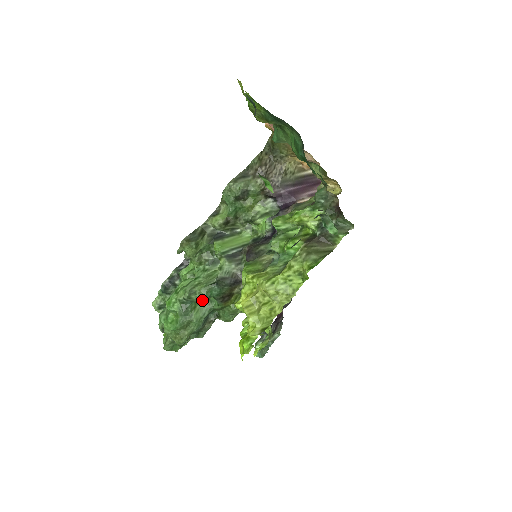
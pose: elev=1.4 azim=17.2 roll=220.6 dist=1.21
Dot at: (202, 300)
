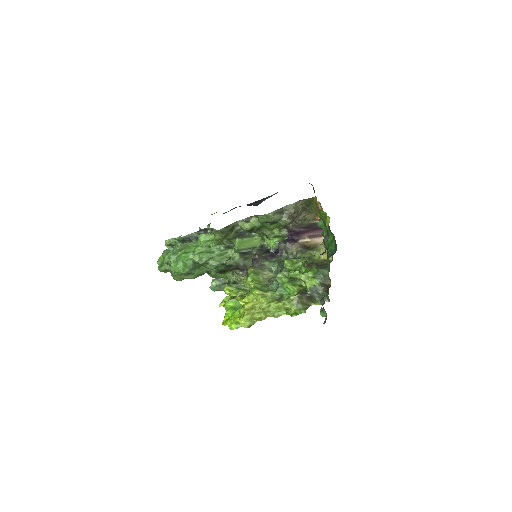
Dot at: occluded
